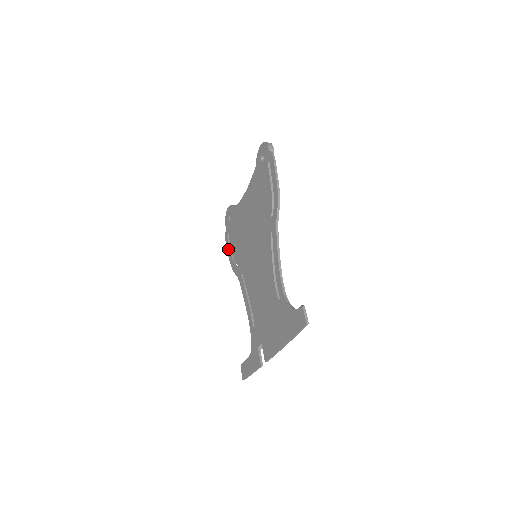
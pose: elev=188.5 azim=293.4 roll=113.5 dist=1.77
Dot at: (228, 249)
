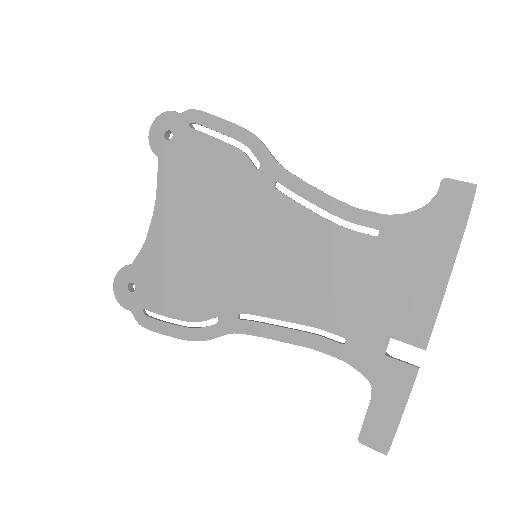
Dot at: (163, 328)
